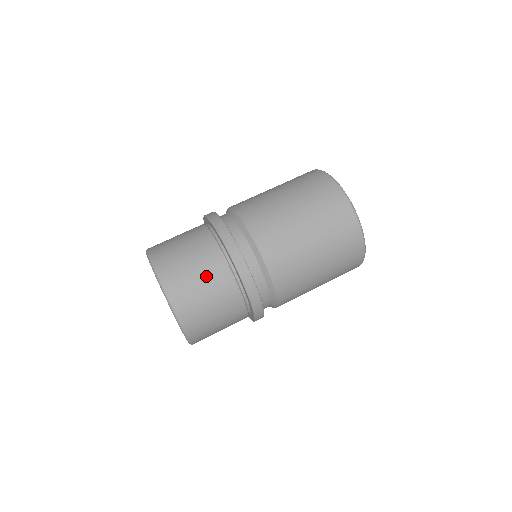
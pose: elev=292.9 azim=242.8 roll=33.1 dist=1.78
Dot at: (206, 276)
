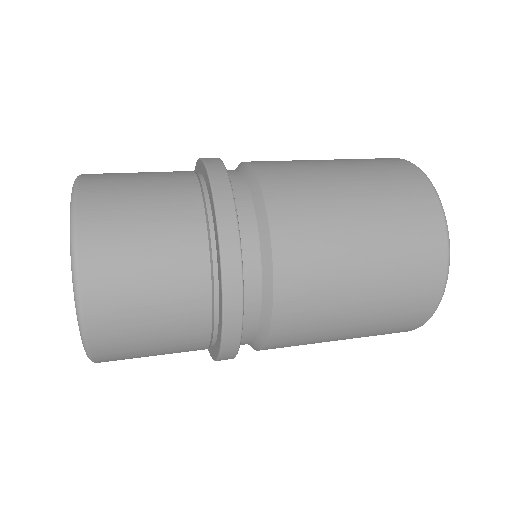
Dot at: (154, 174)
